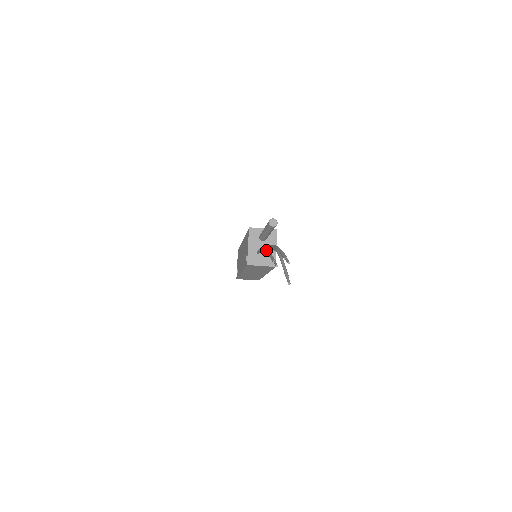
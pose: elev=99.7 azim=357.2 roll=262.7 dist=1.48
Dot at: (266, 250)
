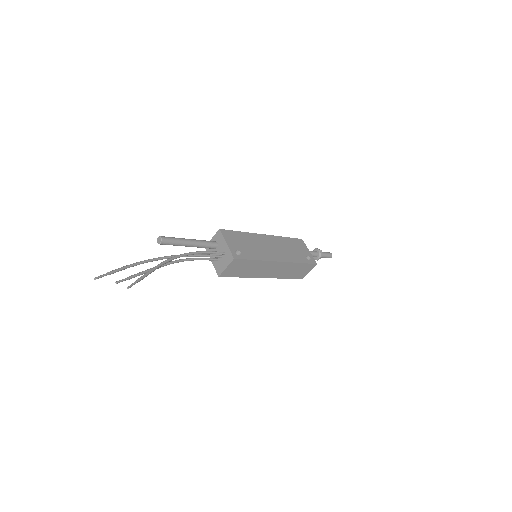
Dot at: (162, 266)
